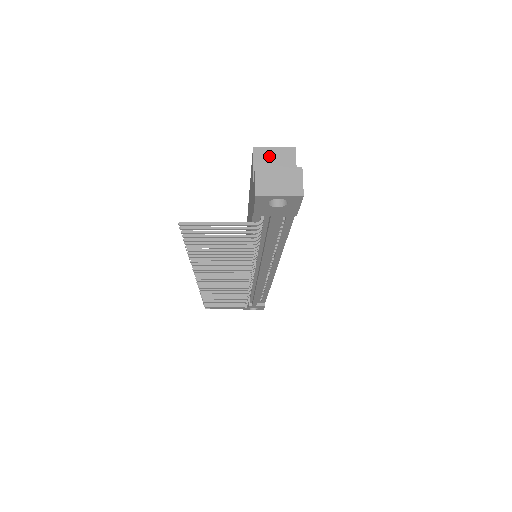
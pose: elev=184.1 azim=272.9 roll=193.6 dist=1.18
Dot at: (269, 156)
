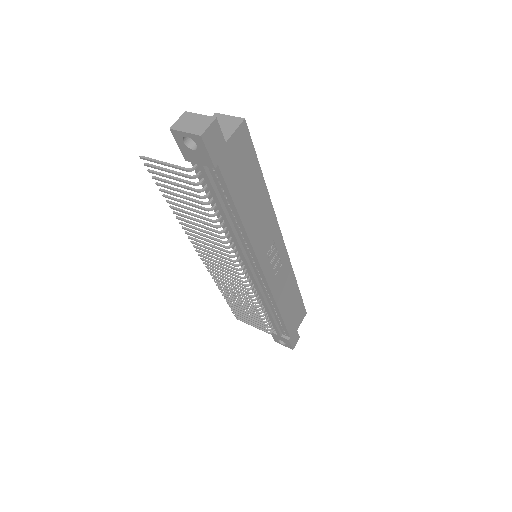
Dot at: (221, 120)
